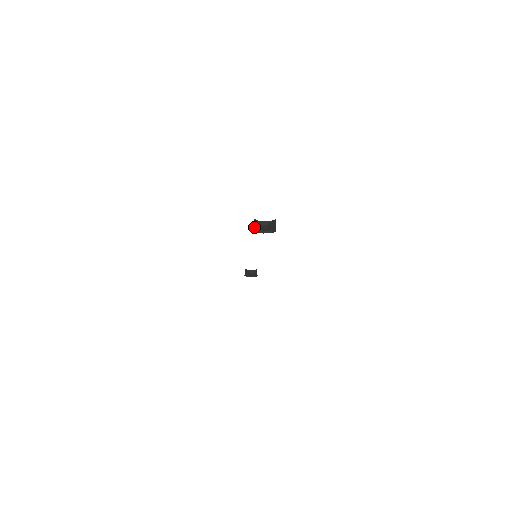
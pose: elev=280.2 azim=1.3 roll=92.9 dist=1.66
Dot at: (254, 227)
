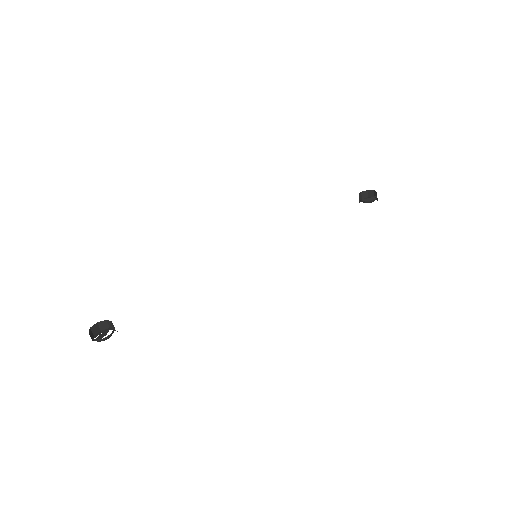
Dot at: (103, 329)
